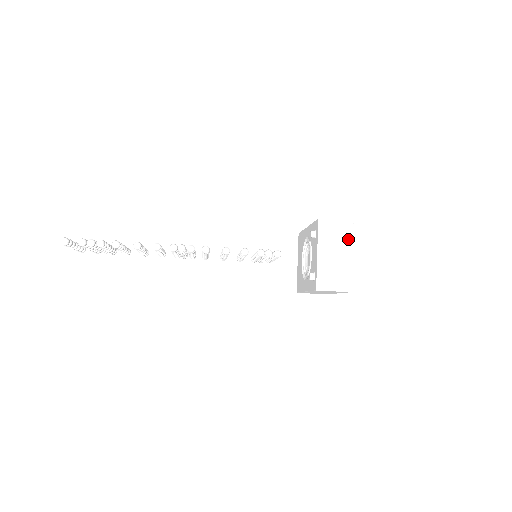
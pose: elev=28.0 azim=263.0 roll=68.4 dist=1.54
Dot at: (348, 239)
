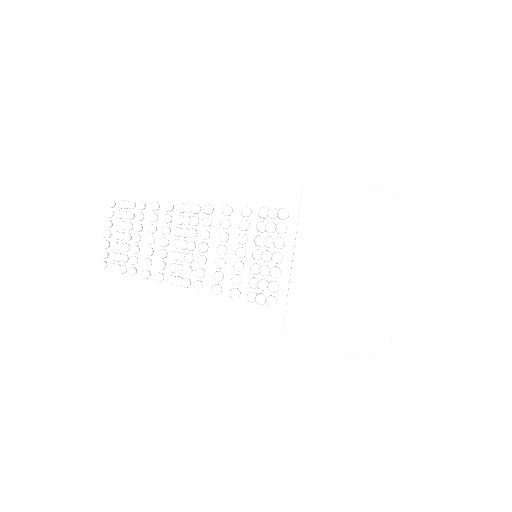
Dot at: occluded
